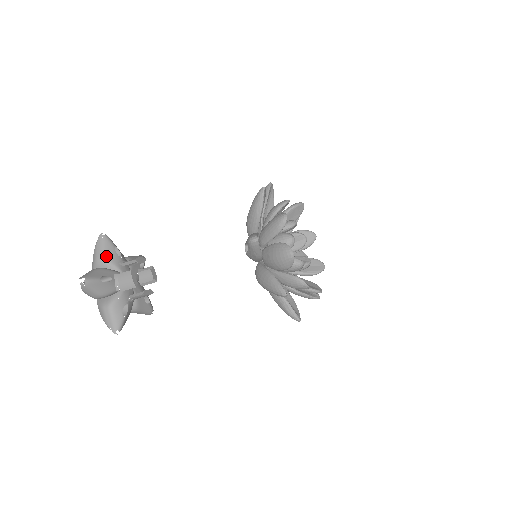
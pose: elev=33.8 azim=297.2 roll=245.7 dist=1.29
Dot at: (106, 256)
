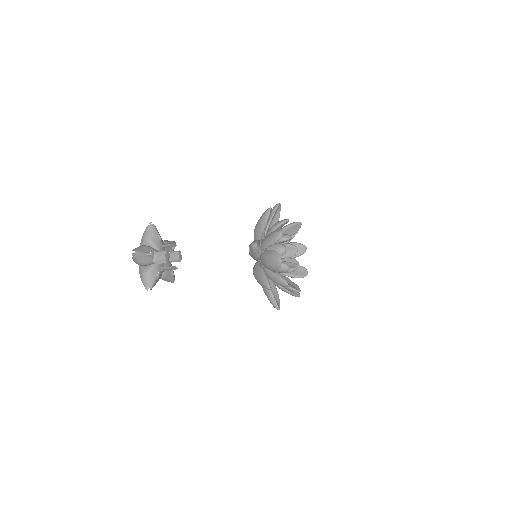
Dot at: (151, 238)
